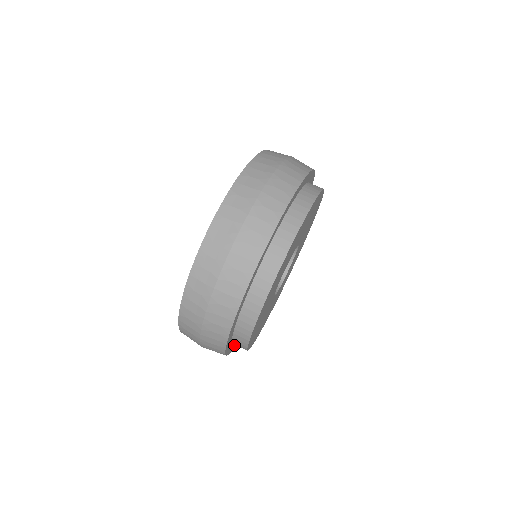
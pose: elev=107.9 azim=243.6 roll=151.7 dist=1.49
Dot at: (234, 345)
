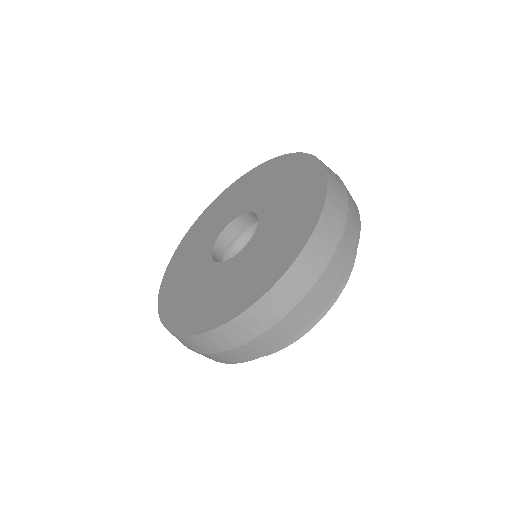
Dot at: occluded
